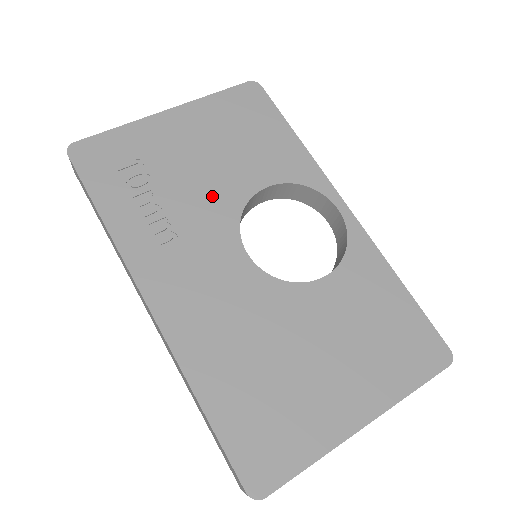
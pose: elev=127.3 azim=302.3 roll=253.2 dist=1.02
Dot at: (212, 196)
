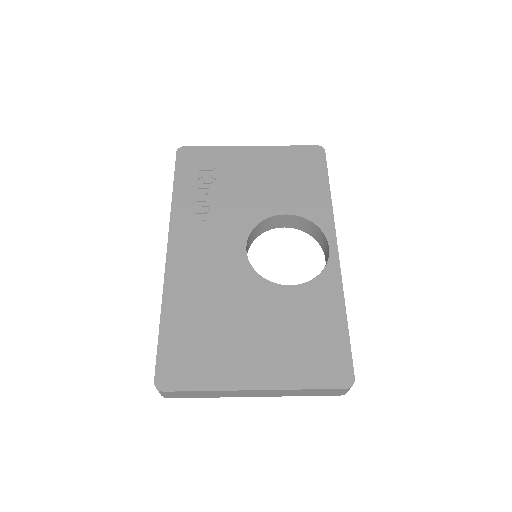
Dot at: (246, 206)
